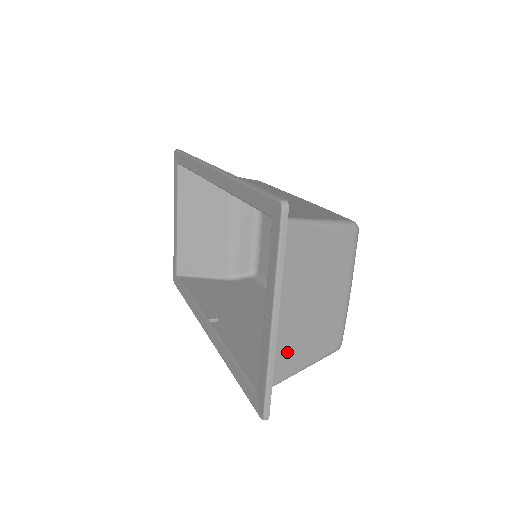
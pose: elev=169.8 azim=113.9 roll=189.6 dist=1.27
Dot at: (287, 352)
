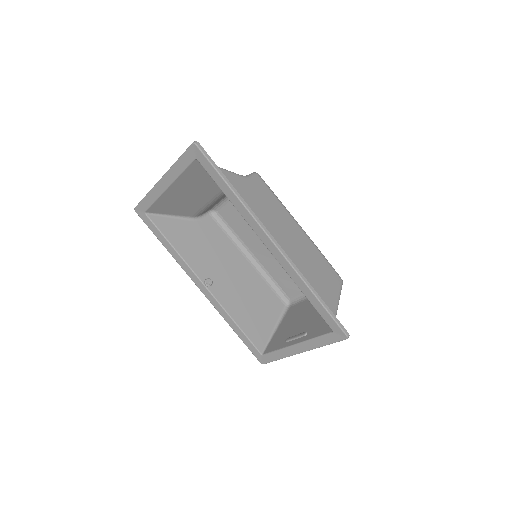
Dot at: (282, 336)
